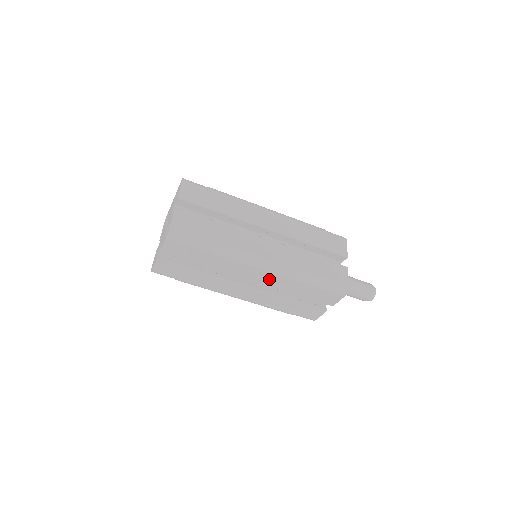
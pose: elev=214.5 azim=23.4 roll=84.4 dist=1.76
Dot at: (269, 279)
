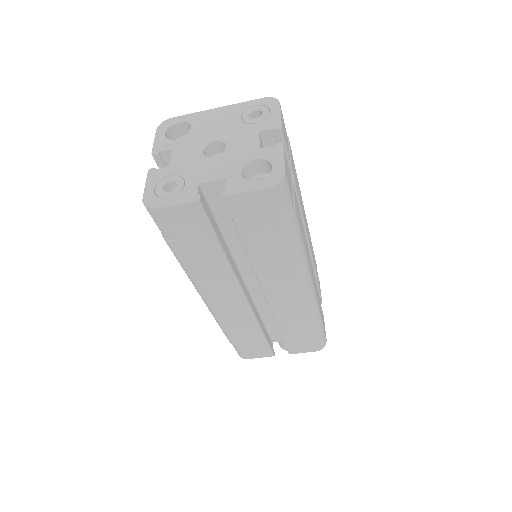
Dot at: (287, 304)
